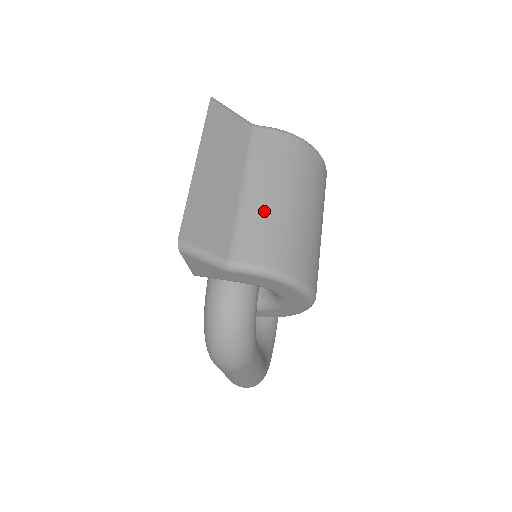
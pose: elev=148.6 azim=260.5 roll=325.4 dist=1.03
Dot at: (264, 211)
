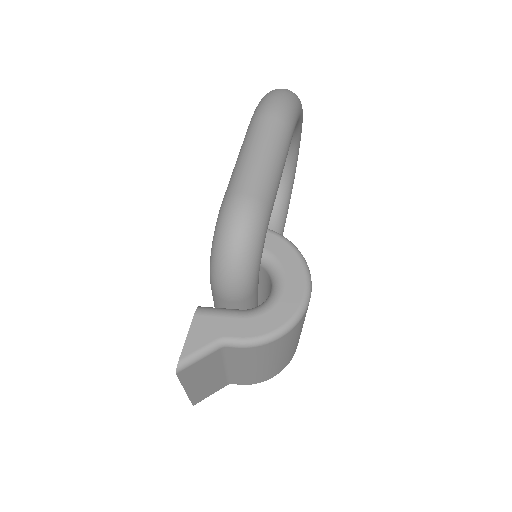
Dot at: (247, 373)
